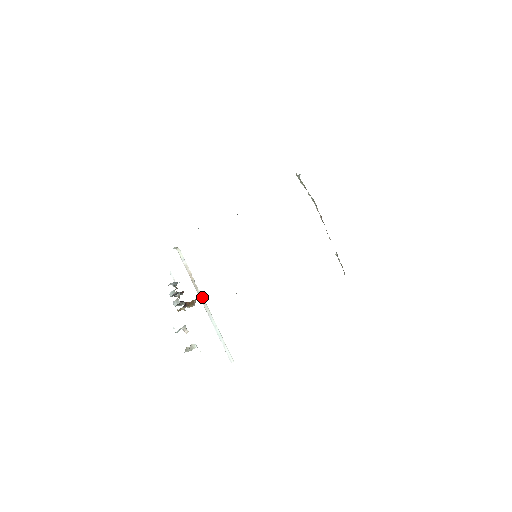
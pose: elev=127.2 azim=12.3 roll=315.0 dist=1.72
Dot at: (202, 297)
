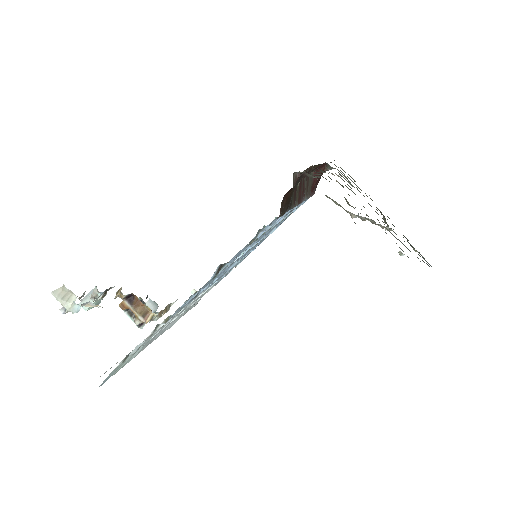
Dot at: occluded
